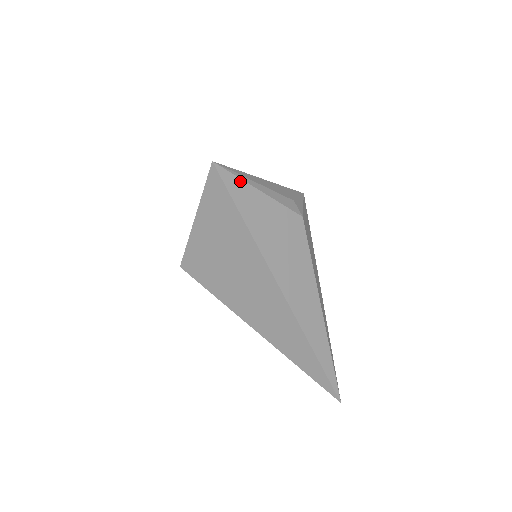
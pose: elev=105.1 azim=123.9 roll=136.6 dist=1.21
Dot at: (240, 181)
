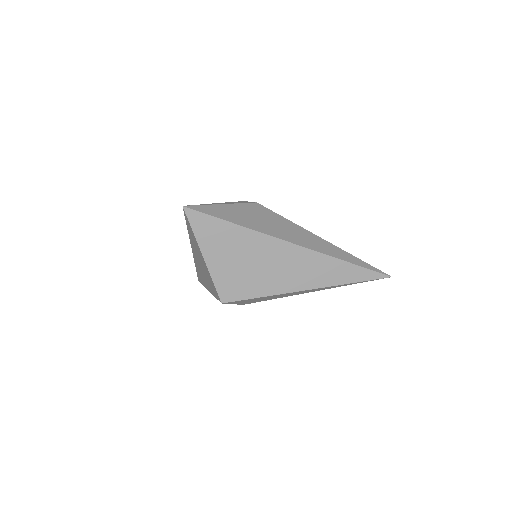
Dot at: (207, 206)
